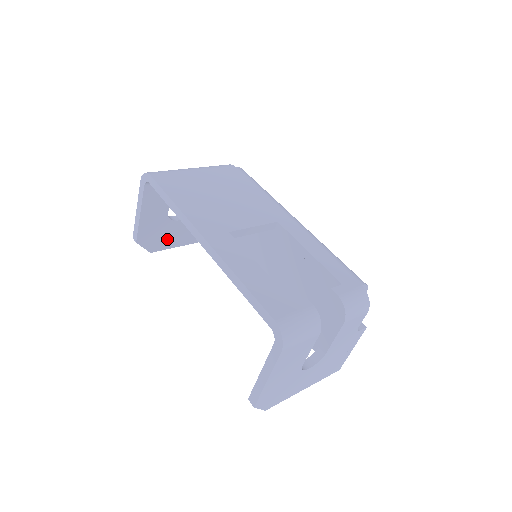
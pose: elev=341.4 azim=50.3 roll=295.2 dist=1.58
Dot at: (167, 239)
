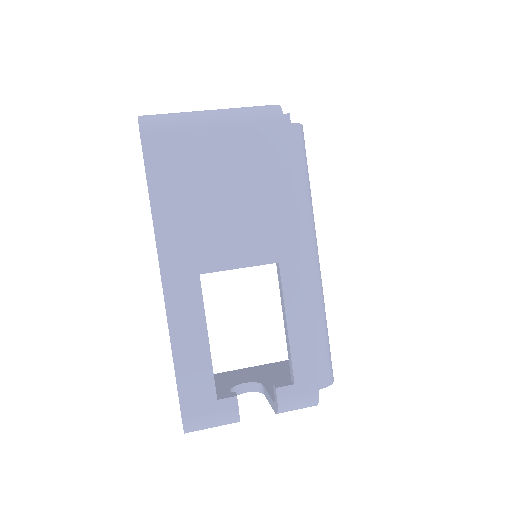
Dot at: occluded
